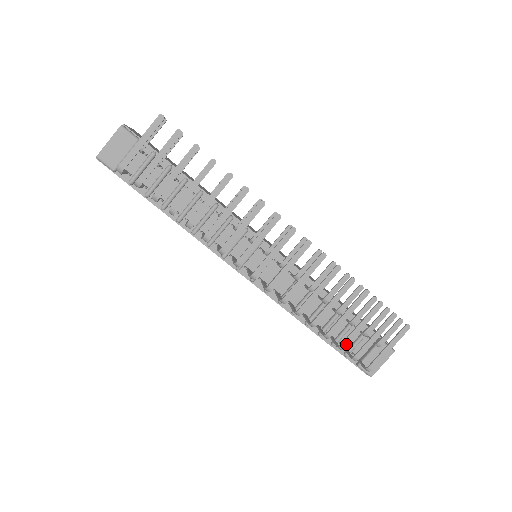
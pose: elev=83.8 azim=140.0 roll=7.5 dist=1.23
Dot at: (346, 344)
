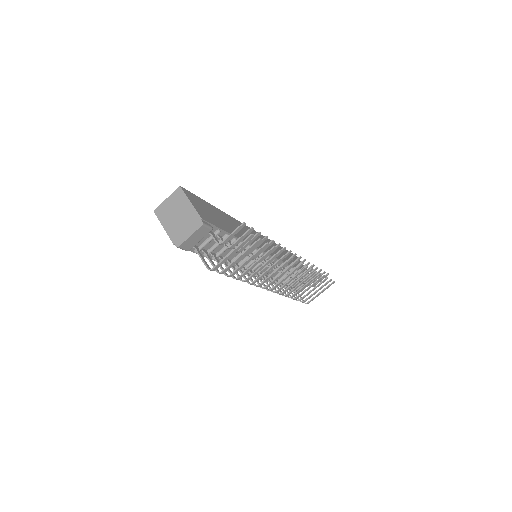
Dot at: (302, 299)
